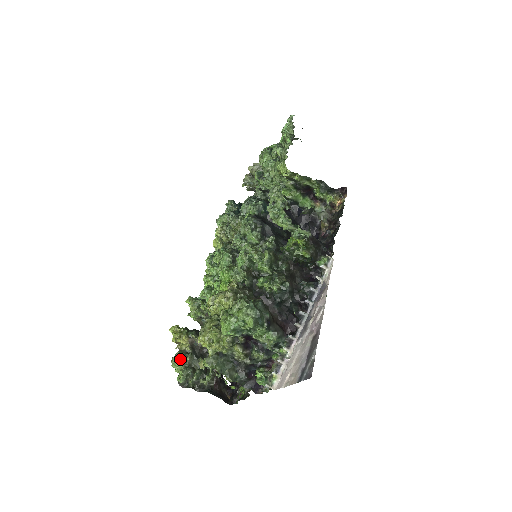
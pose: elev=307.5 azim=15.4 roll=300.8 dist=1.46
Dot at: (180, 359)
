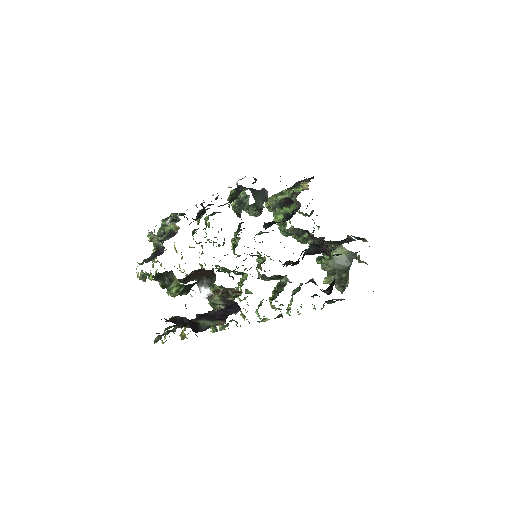
Dot at: occluded
